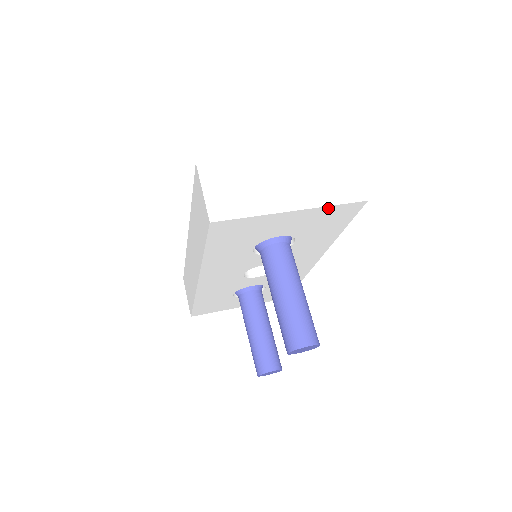
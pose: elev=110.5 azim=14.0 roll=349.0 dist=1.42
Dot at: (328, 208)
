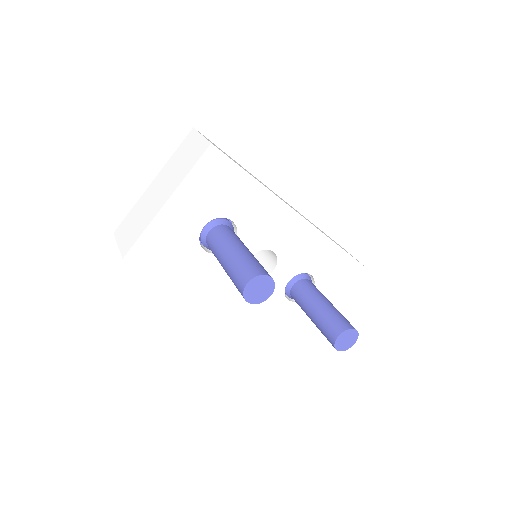
Dot at: (191, 177)
